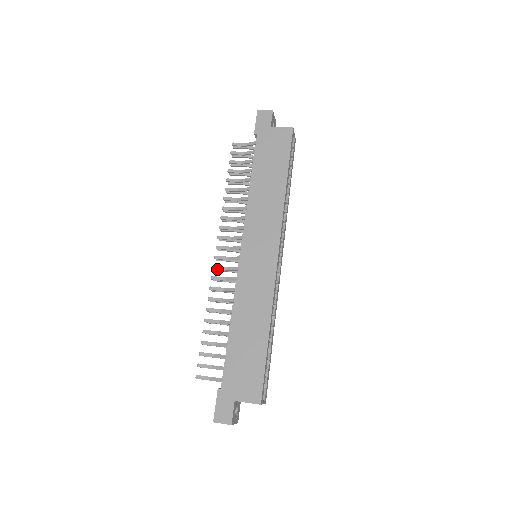
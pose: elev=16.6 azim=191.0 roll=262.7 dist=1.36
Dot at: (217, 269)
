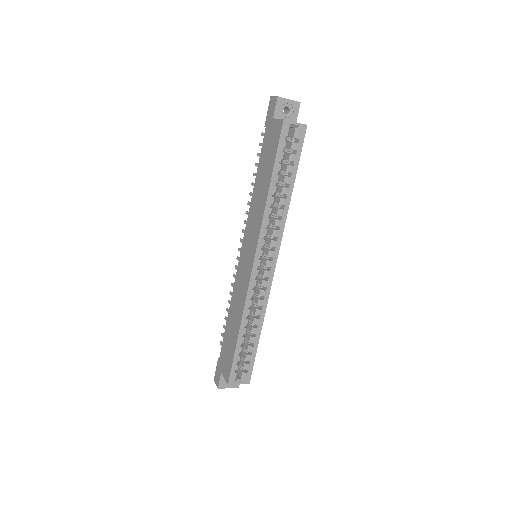
Dot at: (238, 260)
